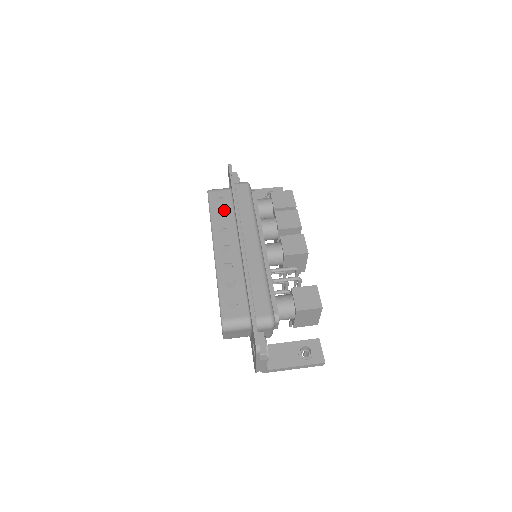
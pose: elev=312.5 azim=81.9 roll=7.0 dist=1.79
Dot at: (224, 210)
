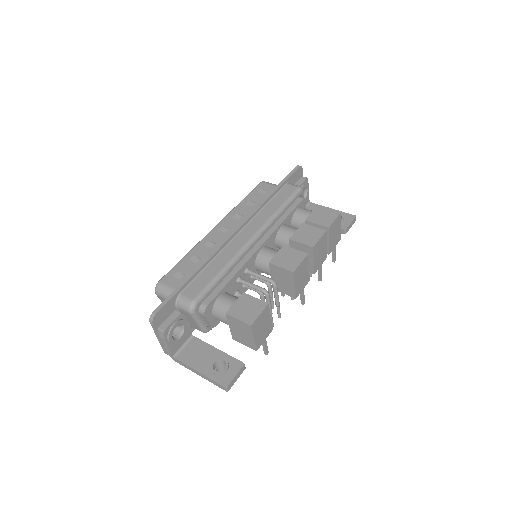
Dot at: (257, 201)
